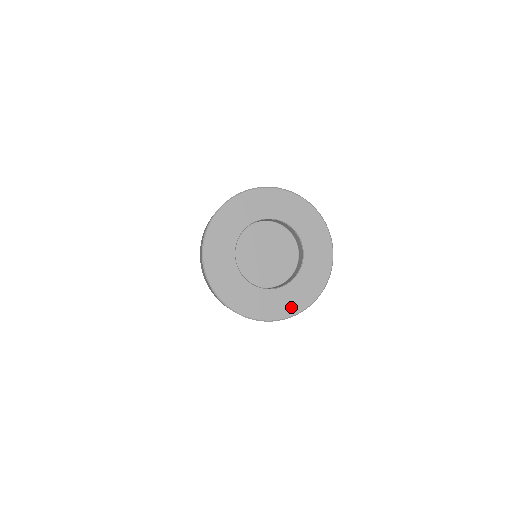
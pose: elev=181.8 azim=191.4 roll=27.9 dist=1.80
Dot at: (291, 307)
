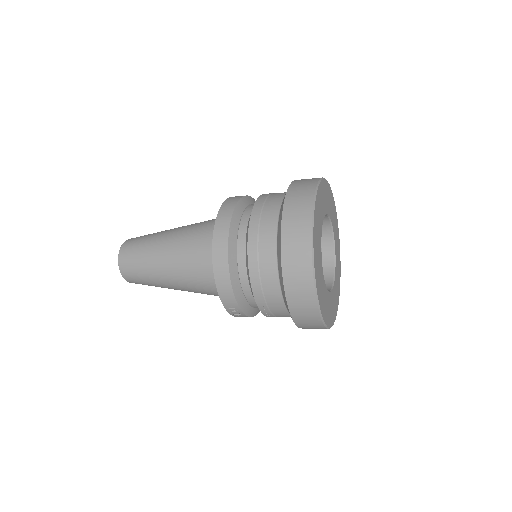
Dot at: (335, 311)
